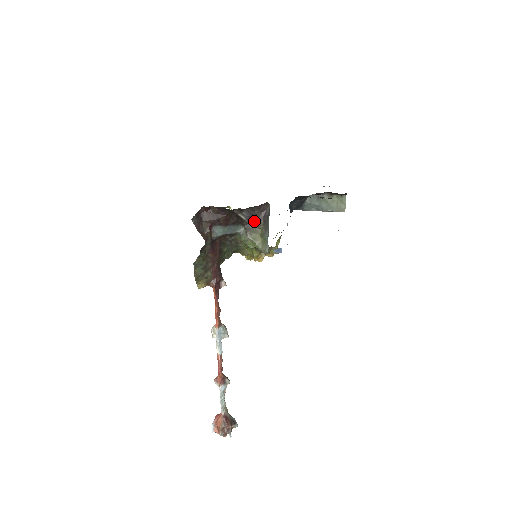
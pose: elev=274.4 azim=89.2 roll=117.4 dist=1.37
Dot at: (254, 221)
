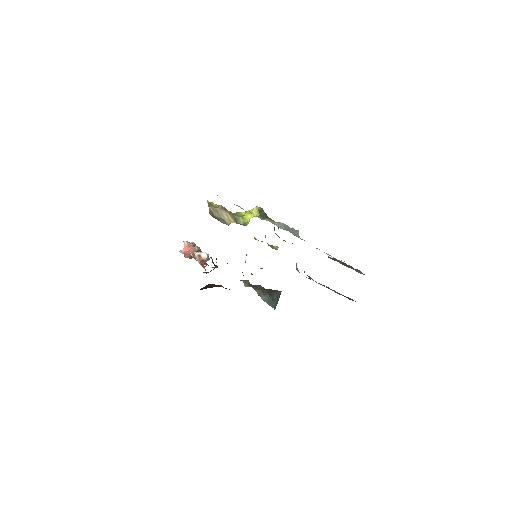
Dot at: (261, 286)
